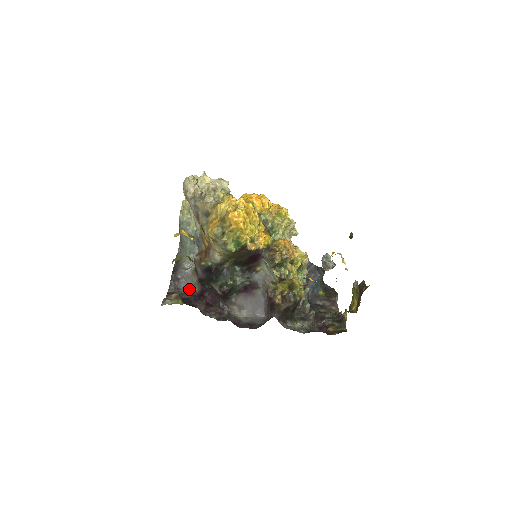
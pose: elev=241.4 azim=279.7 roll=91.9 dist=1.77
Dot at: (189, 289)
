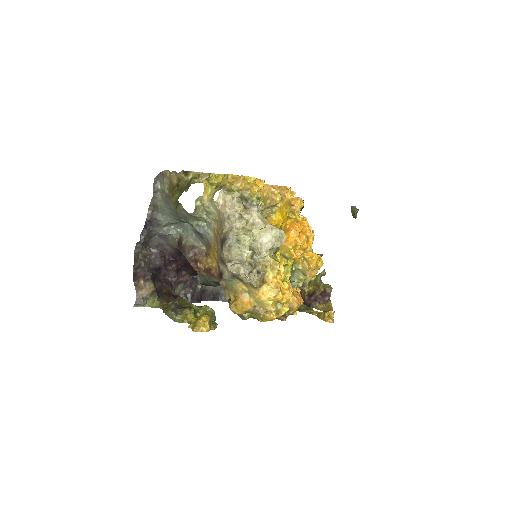
Dot at: (160, 245)
